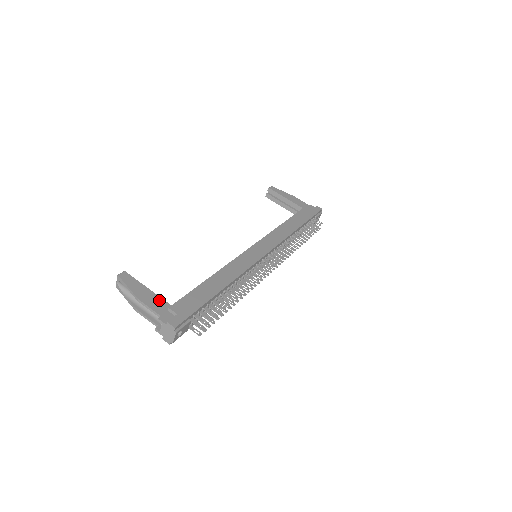
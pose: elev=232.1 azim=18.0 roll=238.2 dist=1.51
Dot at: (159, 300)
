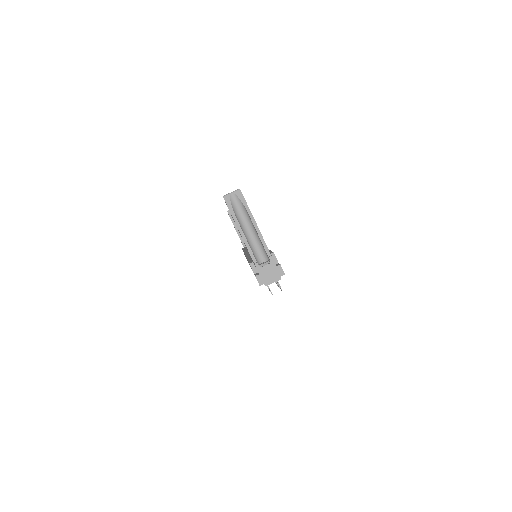
Dot at: occluded
